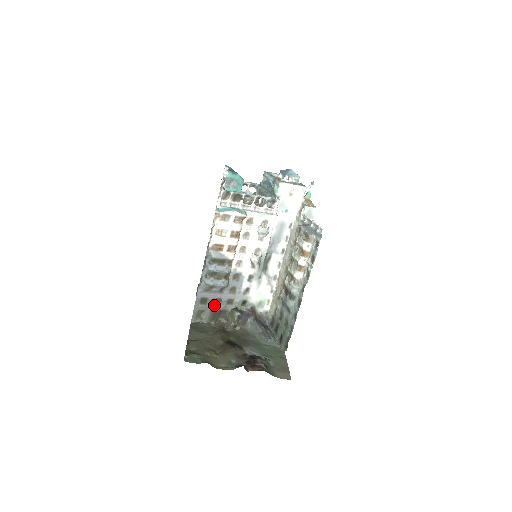
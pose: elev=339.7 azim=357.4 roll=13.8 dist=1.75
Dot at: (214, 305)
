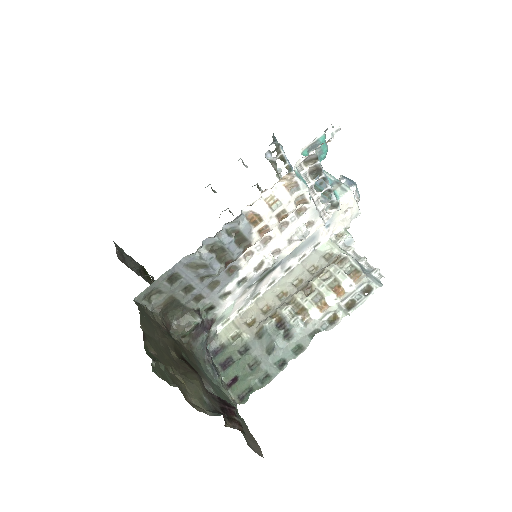
Dot at: (179, 292)
